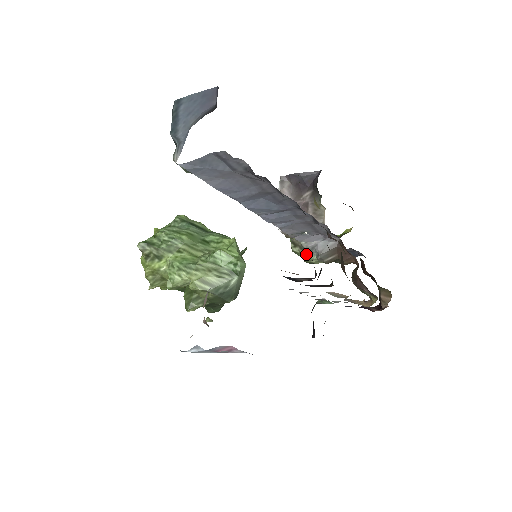
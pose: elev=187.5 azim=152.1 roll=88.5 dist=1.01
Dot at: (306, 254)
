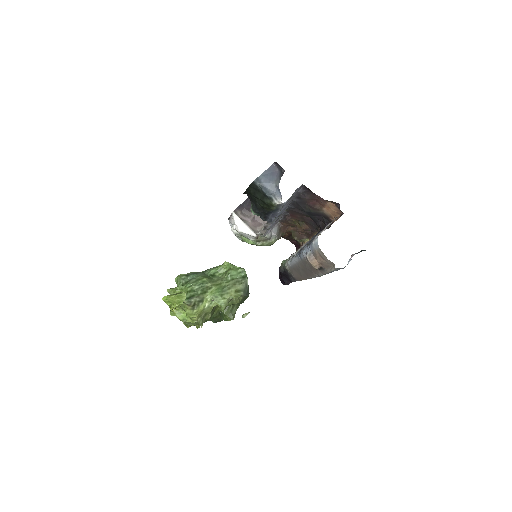
Dot at: (268, 242)
